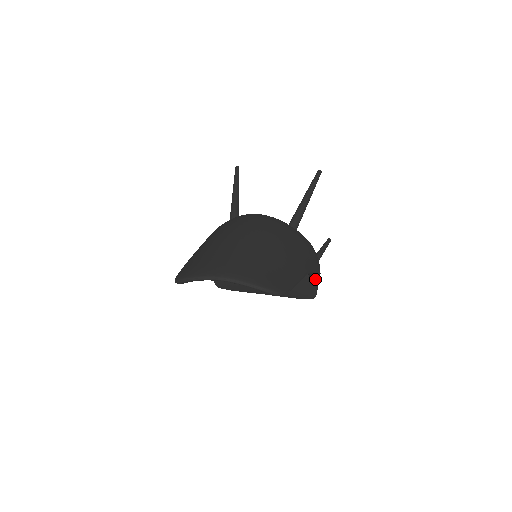
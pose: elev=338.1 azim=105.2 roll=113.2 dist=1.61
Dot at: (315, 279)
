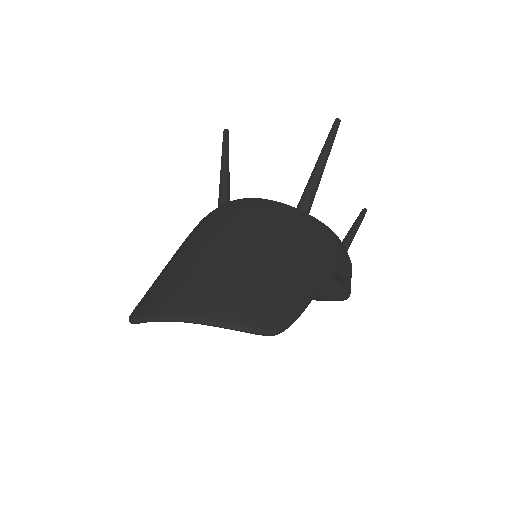
Dot at: (343, 280)
